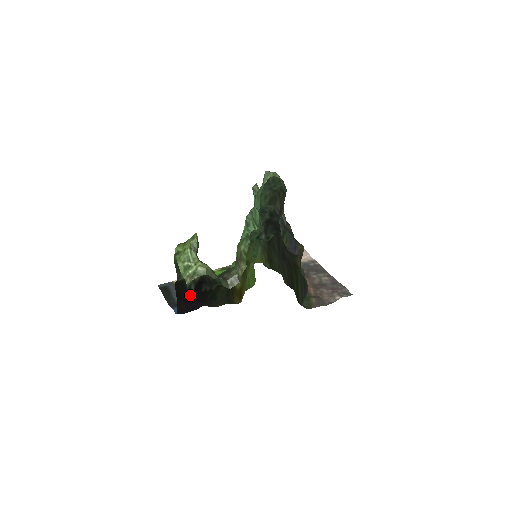
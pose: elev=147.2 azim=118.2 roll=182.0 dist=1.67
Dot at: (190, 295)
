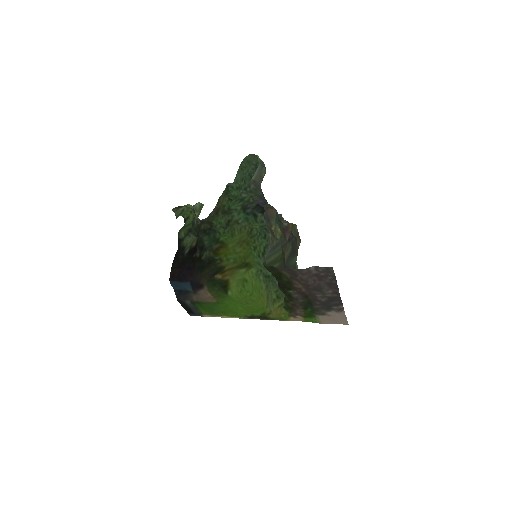
Dot at: (184, 259)
